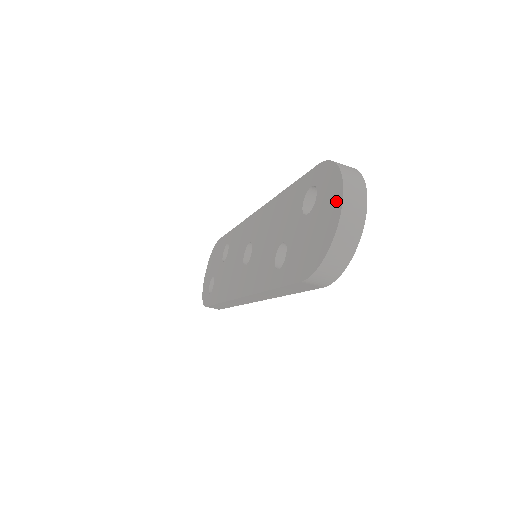
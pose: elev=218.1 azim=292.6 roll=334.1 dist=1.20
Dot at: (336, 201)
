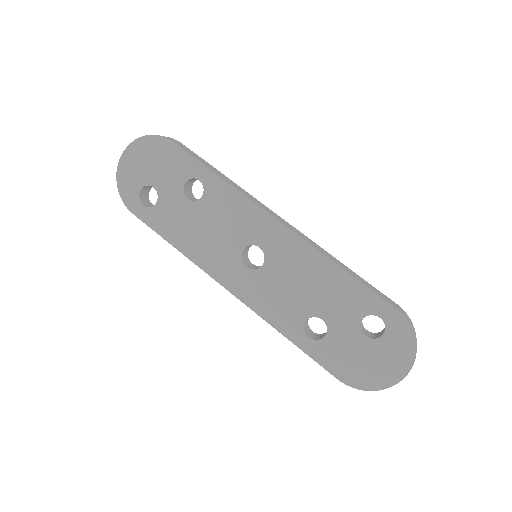
Dot at: (401, 367)
